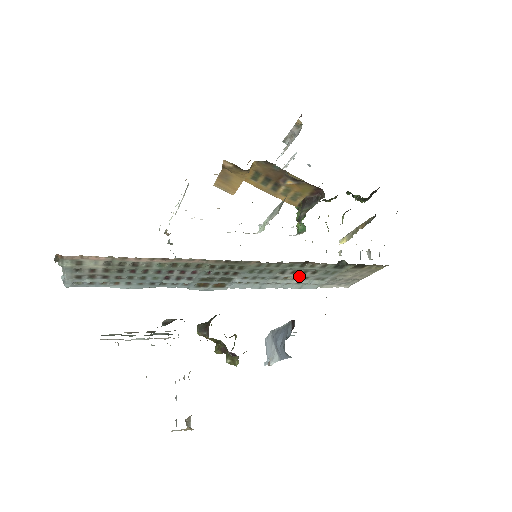
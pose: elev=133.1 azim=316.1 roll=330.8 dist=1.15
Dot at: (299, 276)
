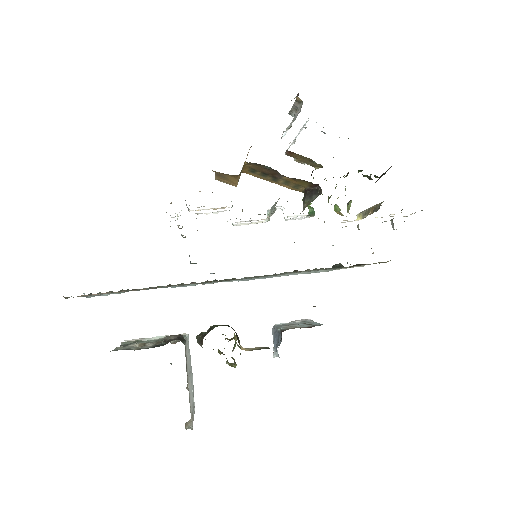
Dot at: (300, 272)
